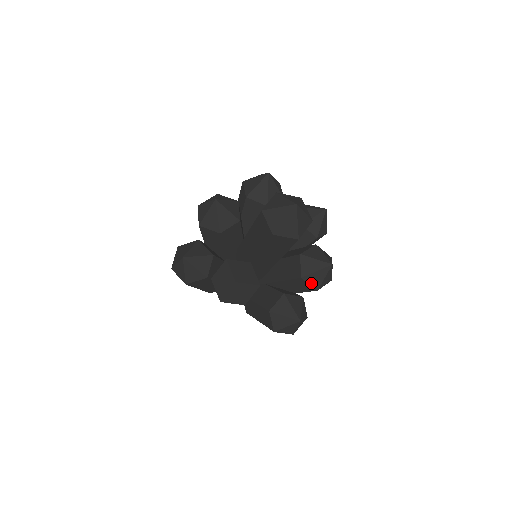
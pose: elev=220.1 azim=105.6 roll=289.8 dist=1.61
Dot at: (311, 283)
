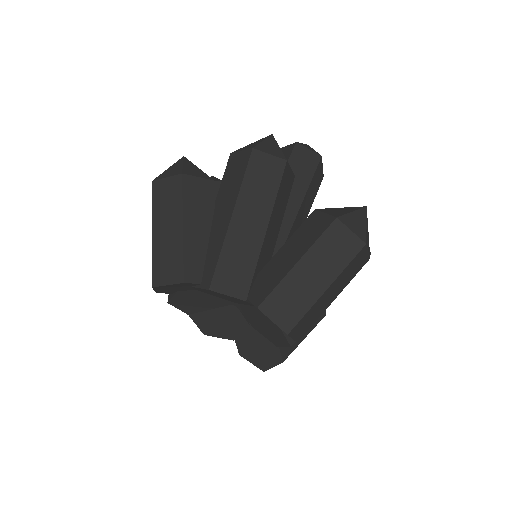
Dot at: occluded
